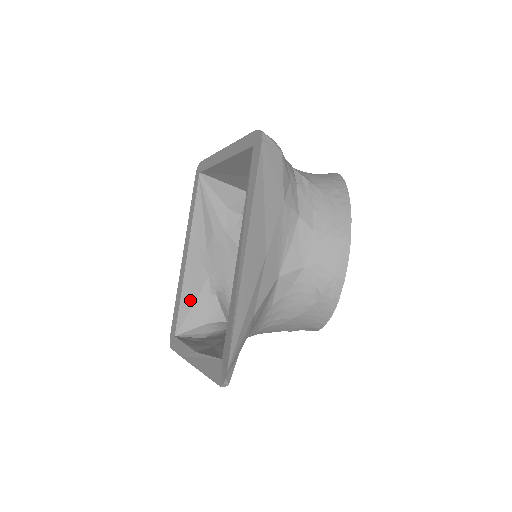
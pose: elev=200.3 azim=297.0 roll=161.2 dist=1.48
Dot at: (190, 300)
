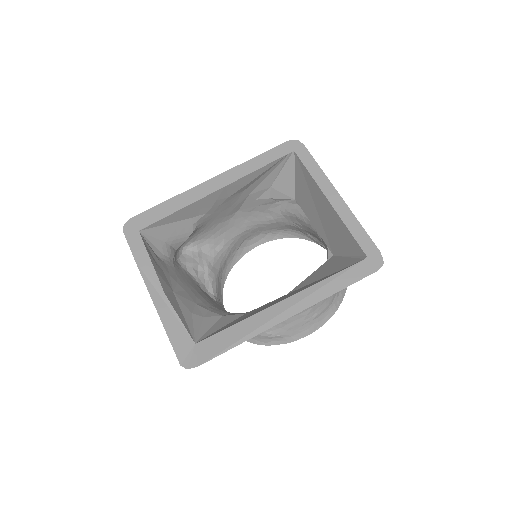
Dot at: (177, 218)
